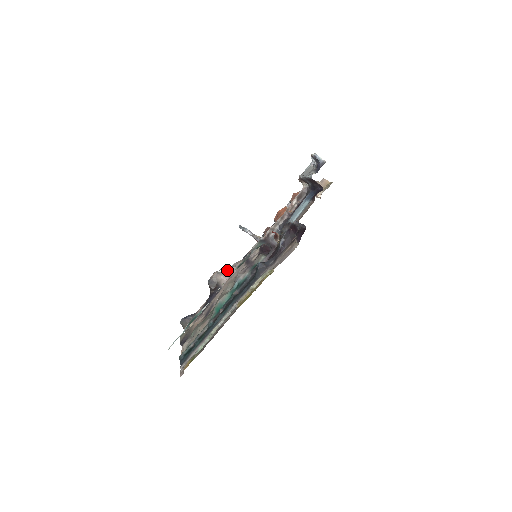
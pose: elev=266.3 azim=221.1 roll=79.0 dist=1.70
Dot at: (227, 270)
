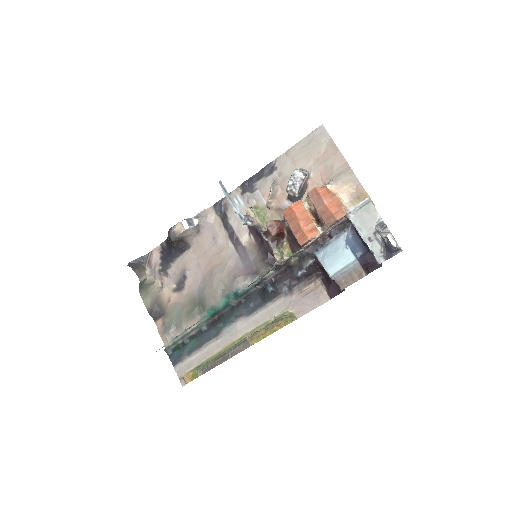
Dot at: (196, 226)
